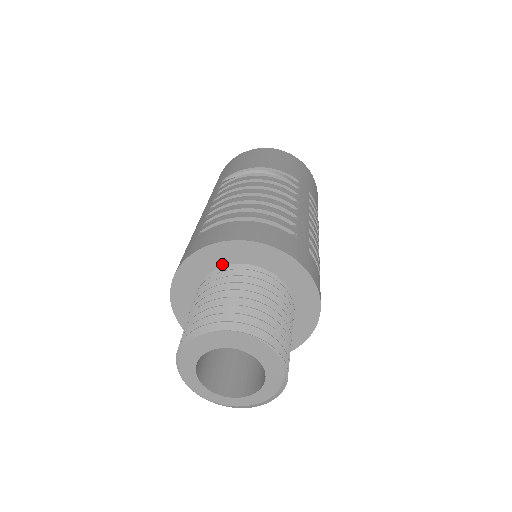
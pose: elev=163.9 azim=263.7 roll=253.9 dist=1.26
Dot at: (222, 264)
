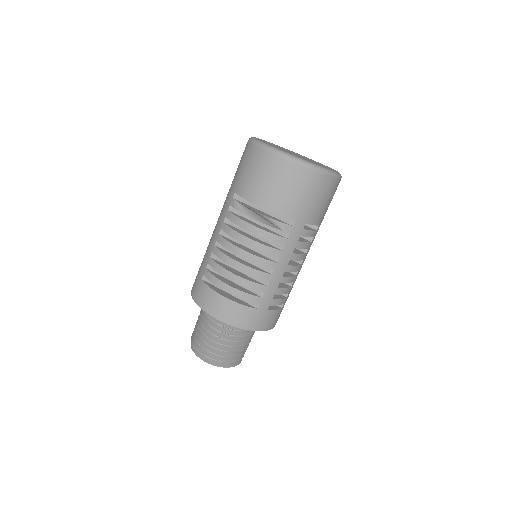
Dot at: occluded
